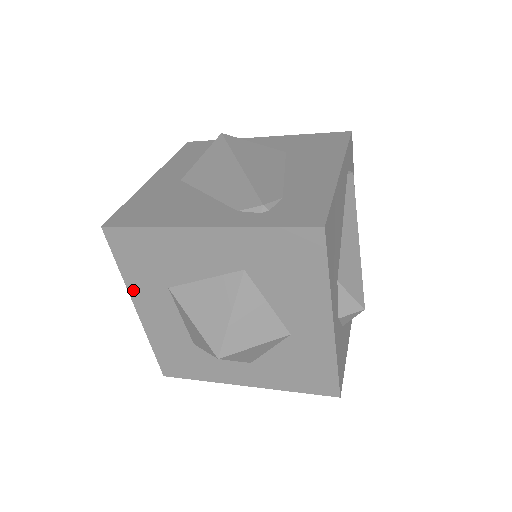
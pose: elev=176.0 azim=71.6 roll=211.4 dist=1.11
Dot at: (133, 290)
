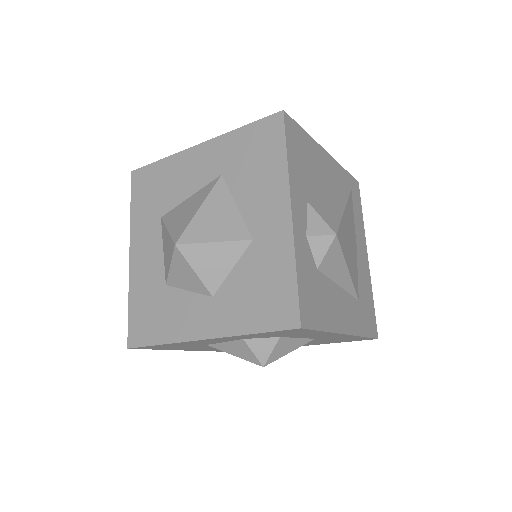
Dot at: (134, 230)
